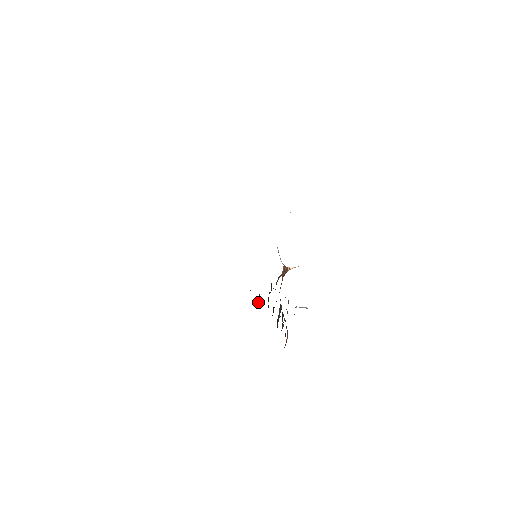
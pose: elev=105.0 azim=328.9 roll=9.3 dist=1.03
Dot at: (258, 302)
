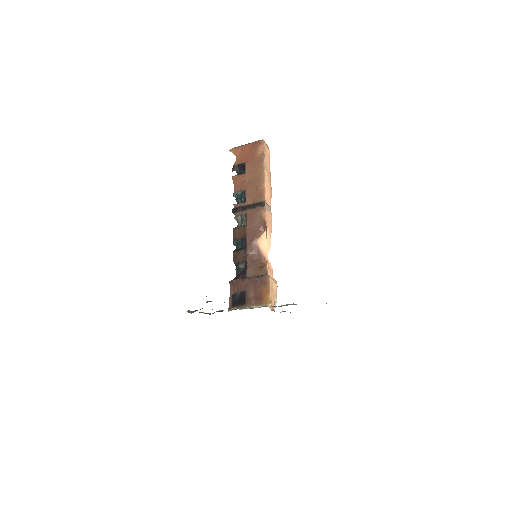
Dot at: (232, 281)
